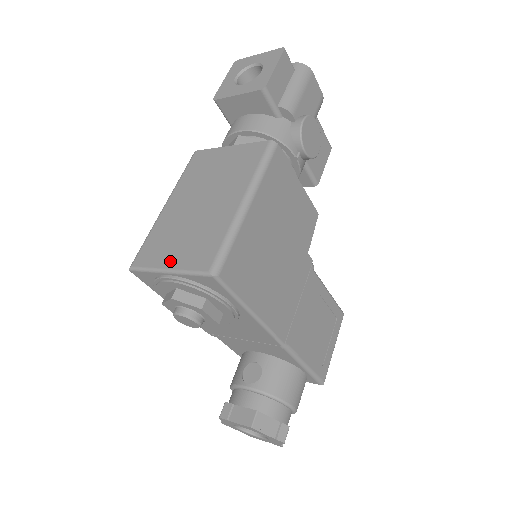
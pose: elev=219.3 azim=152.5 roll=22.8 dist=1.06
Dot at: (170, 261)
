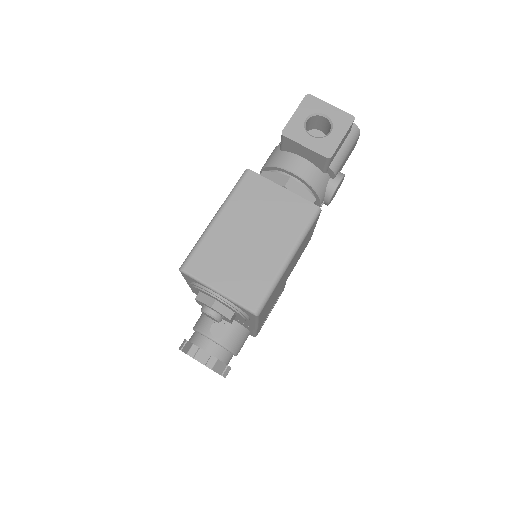
Dot at: (221, 284)
